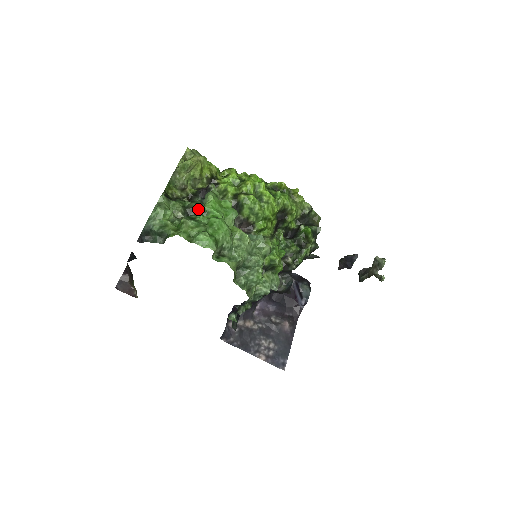
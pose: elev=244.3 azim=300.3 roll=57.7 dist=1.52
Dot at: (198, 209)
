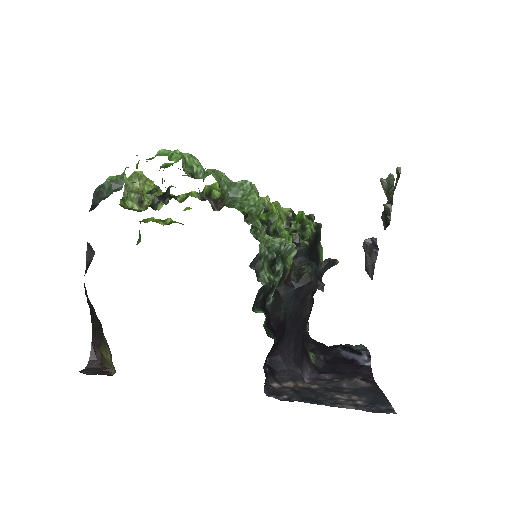
Dot at: occluded
